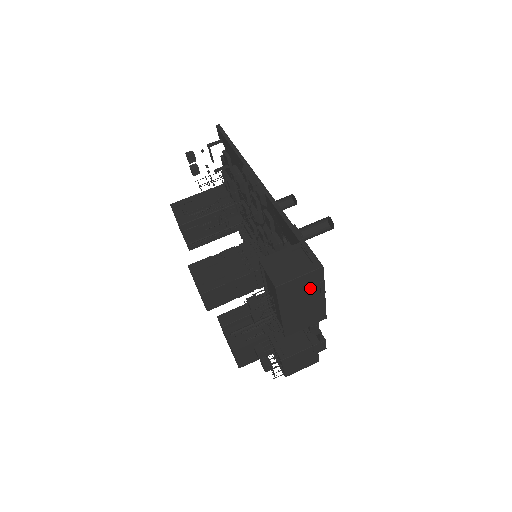
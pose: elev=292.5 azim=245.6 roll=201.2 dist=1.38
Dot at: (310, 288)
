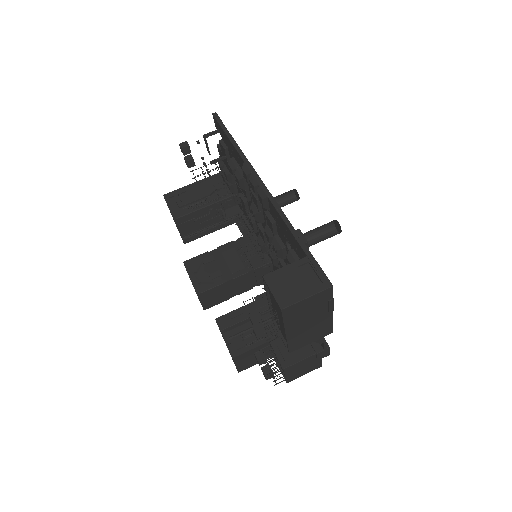
Dot at: (318, 307)
